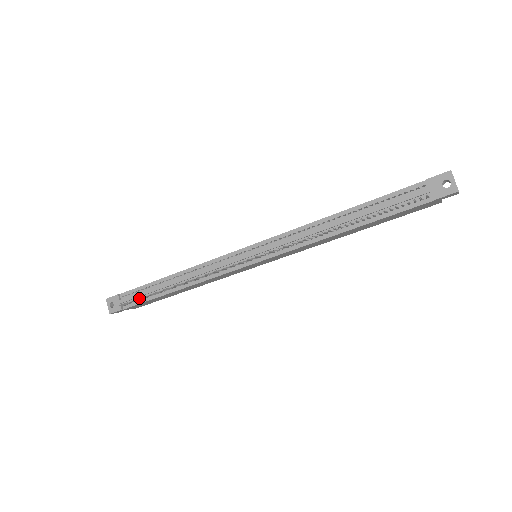
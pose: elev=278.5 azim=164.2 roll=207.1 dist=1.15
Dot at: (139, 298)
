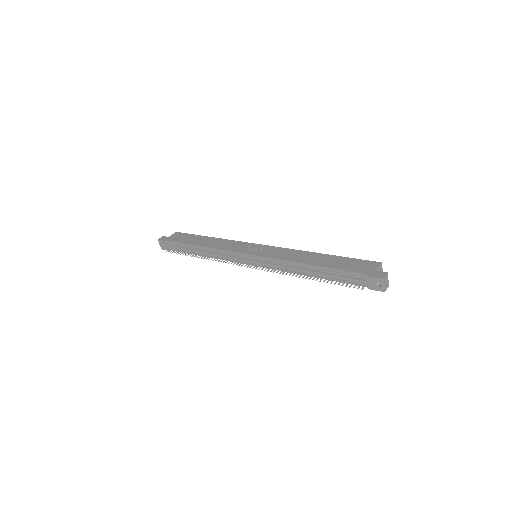
Dot at: (179, 253)
